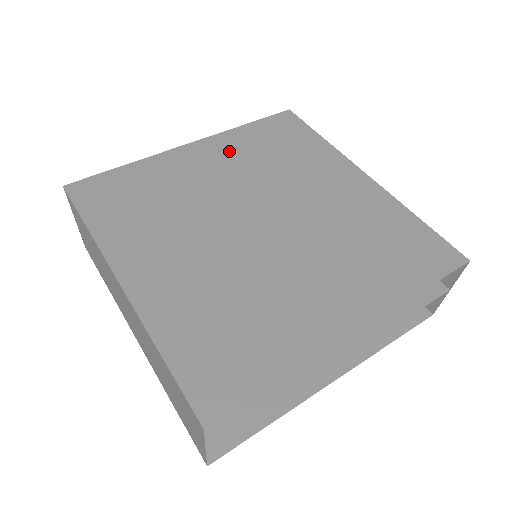
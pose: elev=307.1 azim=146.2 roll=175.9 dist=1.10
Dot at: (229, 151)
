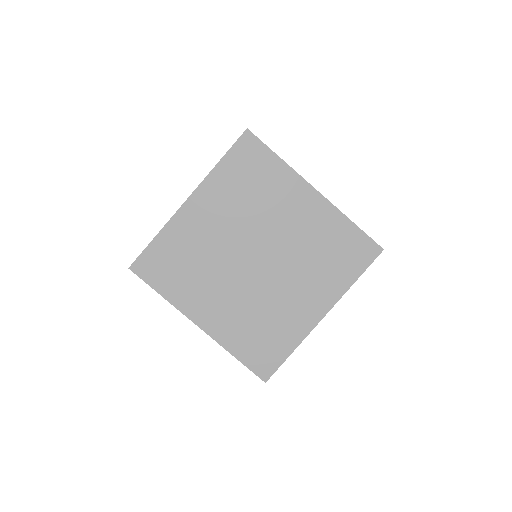
Dot at: (217, 198)
